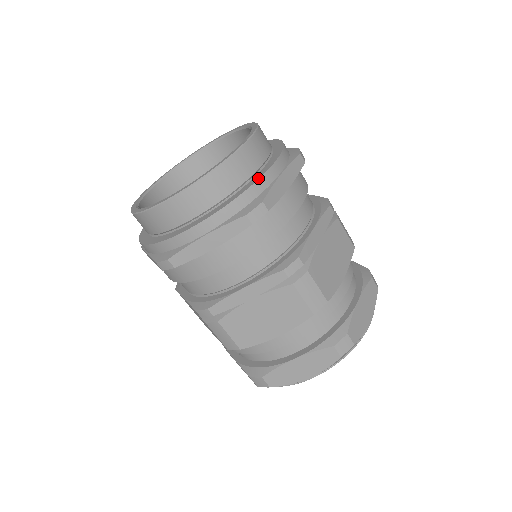
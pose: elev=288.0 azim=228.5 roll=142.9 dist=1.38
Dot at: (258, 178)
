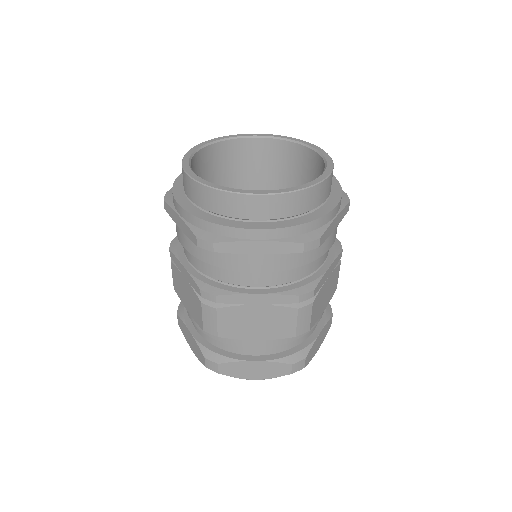
Dot at: (323, 214)
